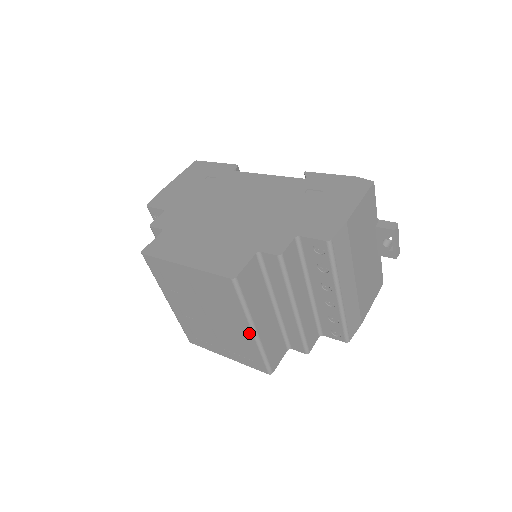
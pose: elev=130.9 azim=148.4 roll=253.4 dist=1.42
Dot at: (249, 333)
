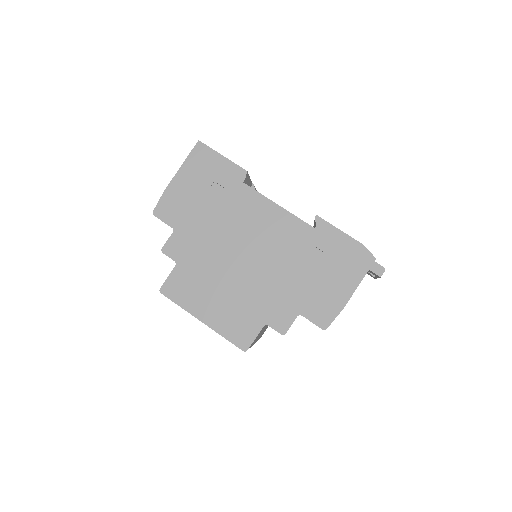
Dot at: occluded
